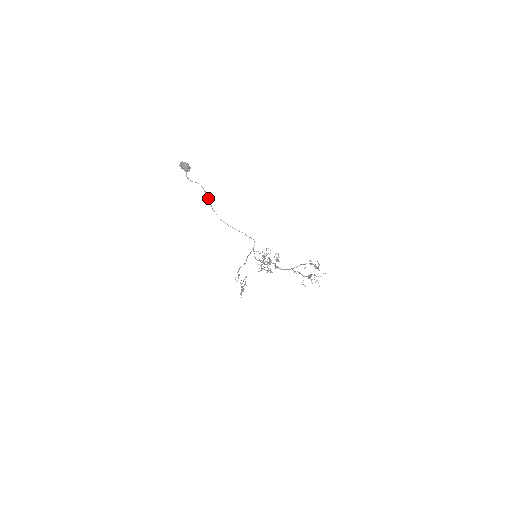
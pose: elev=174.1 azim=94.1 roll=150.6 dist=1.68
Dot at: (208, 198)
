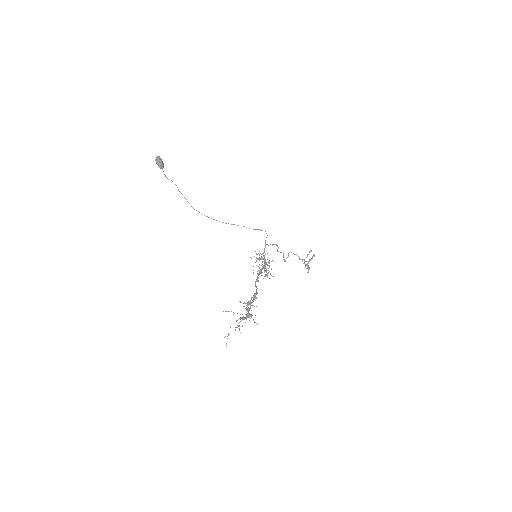
Dot at: (184, 197)
